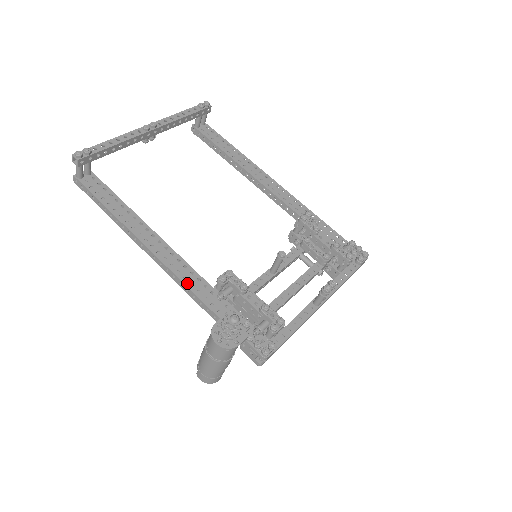
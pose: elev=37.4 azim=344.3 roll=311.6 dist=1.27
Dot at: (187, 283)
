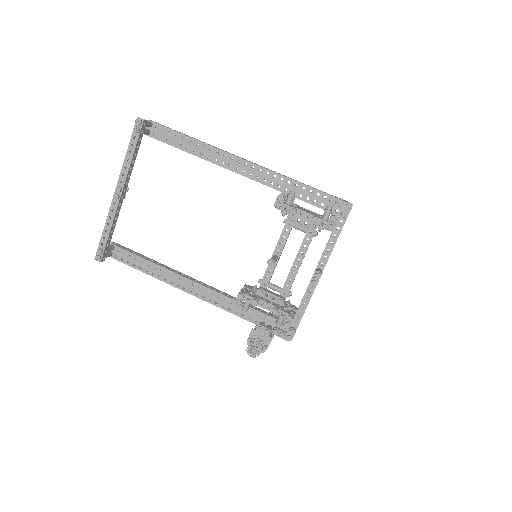
Dot at: (220, 306)
